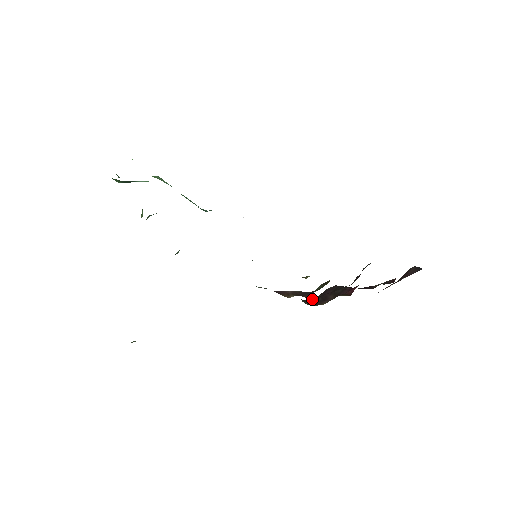
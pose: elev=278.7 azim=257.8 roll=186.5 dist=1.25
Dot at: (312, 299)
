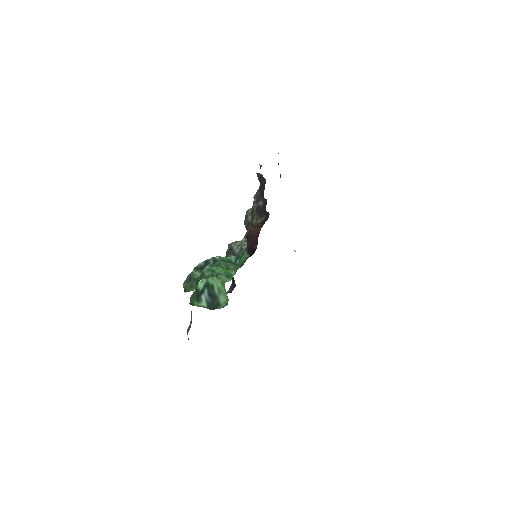
Dot at: occluded
